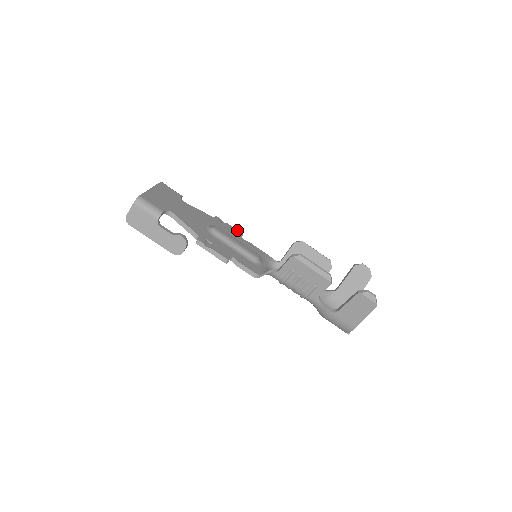
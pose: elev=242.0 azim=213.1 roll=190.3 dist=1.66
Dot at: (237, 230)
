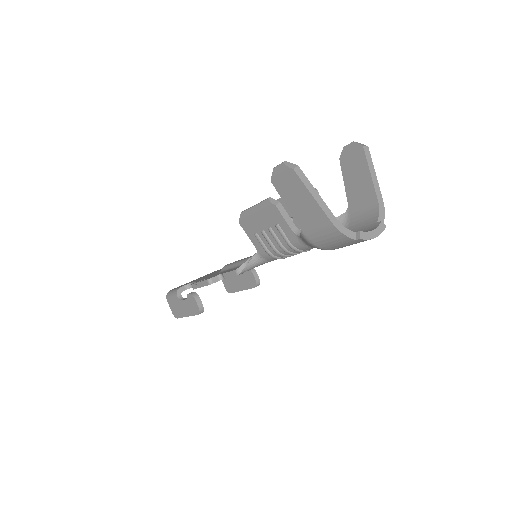
Dot at: occluded
